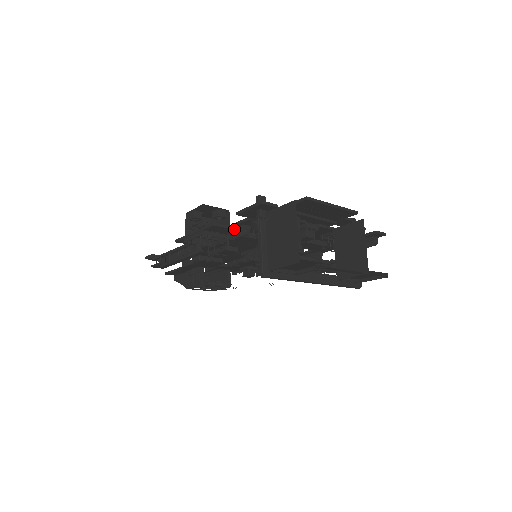
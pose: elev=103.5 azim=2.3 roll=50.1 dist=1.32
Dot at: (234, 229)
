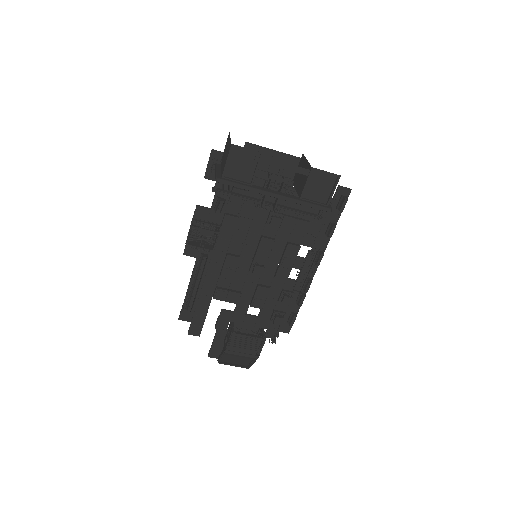
Dot at: (215, 207)
